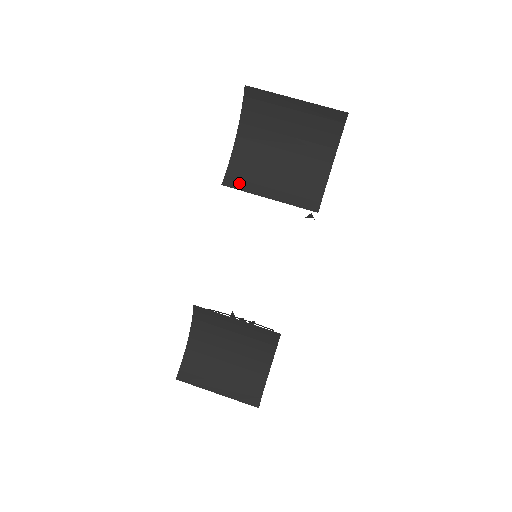
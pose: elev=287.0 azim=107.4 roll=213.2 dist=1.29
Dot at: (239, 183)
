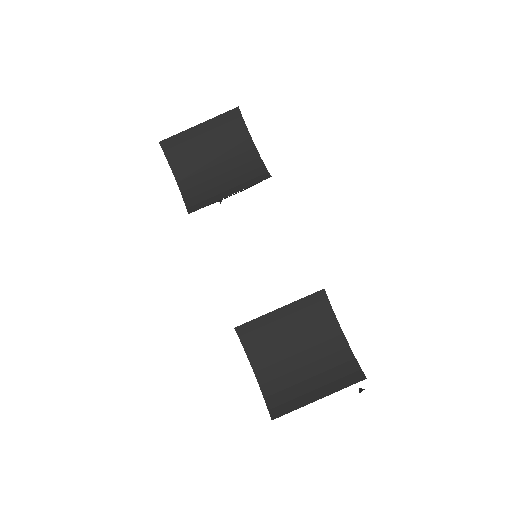
Dot at: (200, 205)
